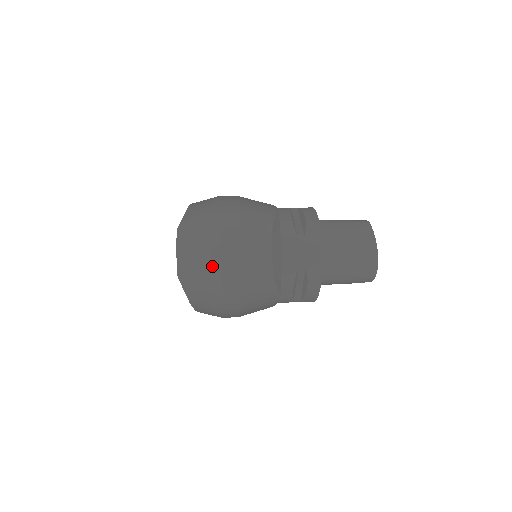
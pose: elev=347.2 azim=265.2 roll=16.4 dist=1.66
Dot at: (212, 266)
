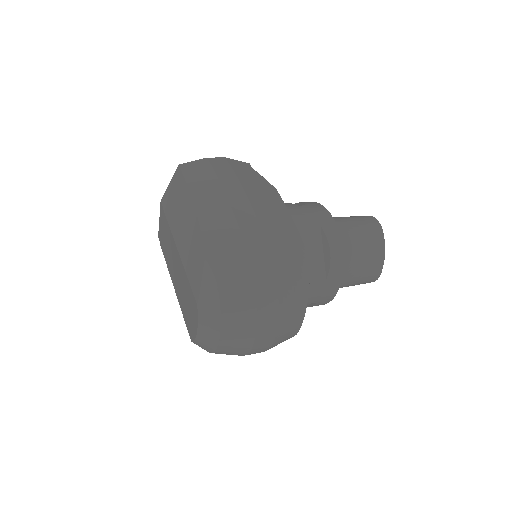
Dot at: (239, 351)
